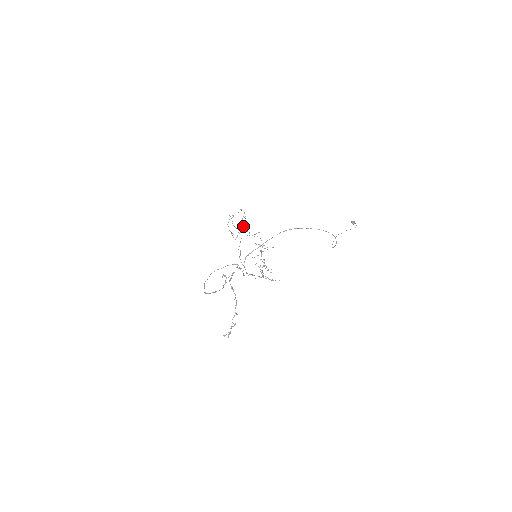
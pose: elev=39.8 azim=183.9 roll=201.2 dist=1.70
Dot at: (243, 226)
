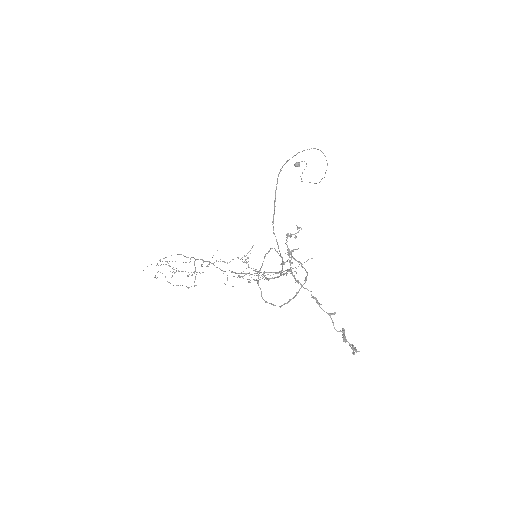
Dot at: (190, 261)
